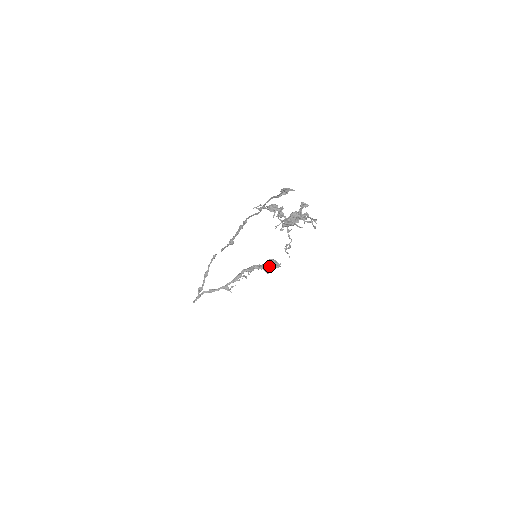
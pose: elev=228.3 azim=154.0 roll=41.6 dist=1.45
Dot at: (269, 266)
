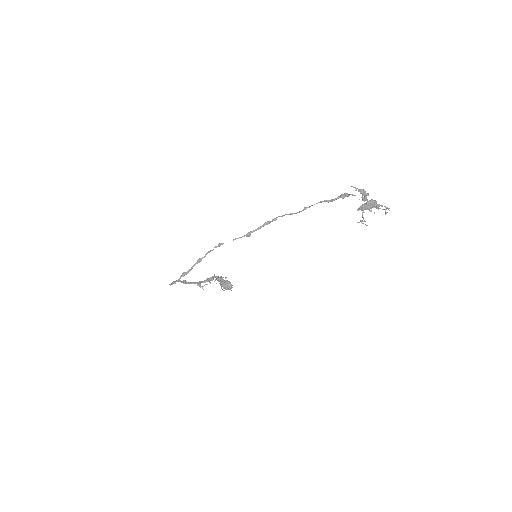
Dot at: occluded
